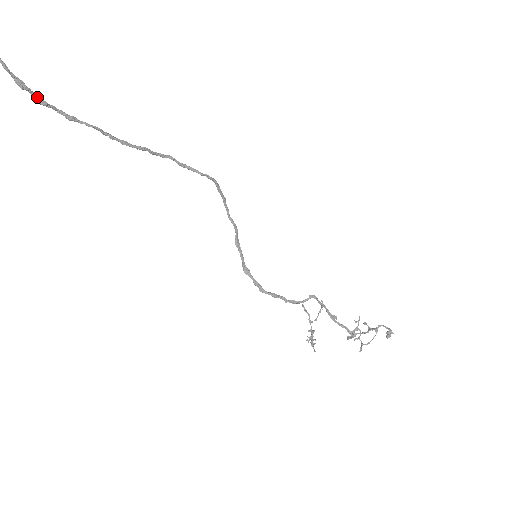
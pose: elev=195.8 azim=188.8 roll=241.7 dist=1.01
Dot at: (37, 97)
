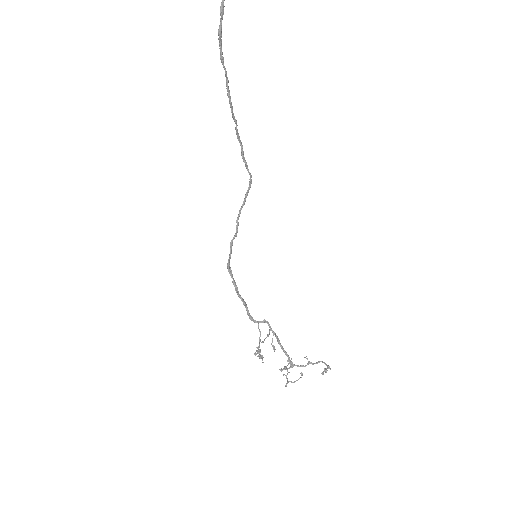
Dot at: (221, 26)
